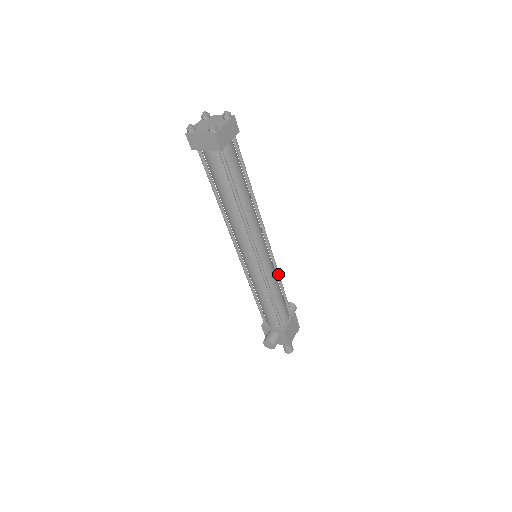
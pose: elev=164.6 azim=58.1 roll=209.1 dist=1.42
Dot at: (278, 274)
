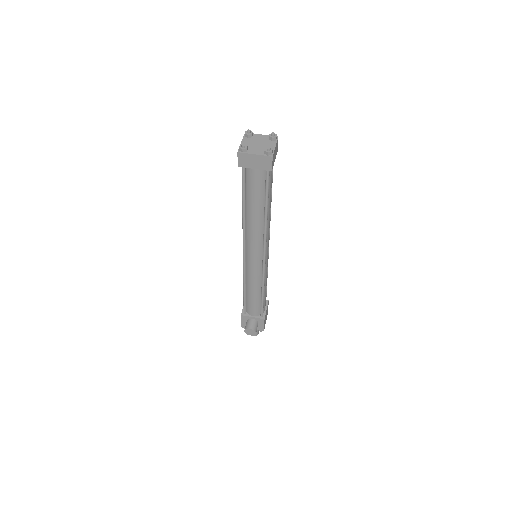
Dot at: (267, 270)
